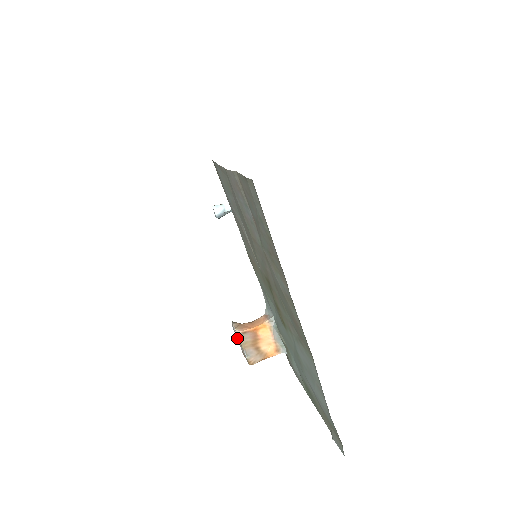
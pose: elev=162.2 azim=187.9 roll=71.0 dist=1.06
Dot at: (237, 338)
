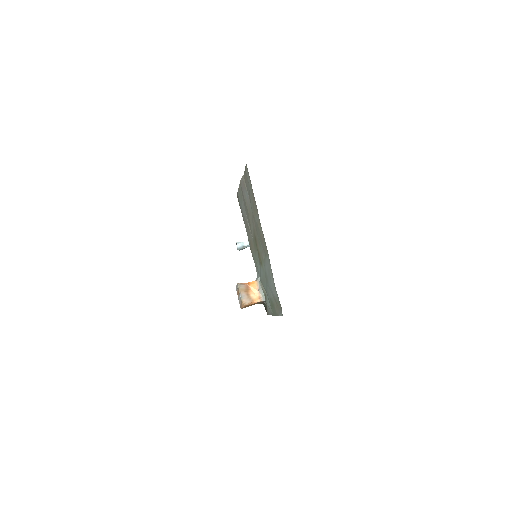
Dot at: occluded
